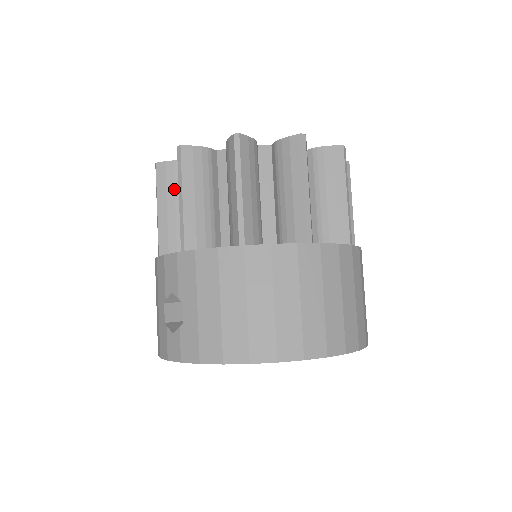
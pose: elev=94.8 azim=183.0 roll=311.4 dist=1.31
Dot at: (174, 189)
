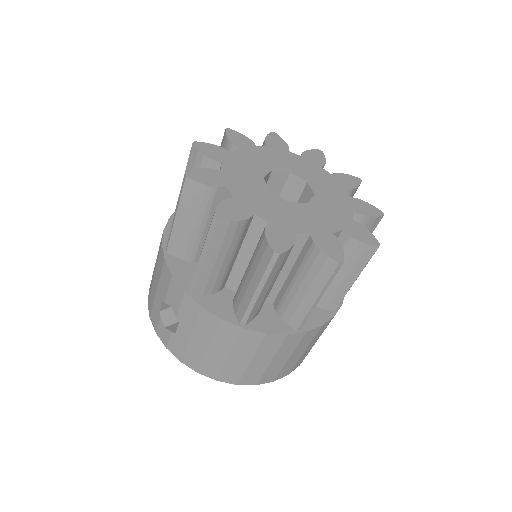
Dot at: (198, 210)
